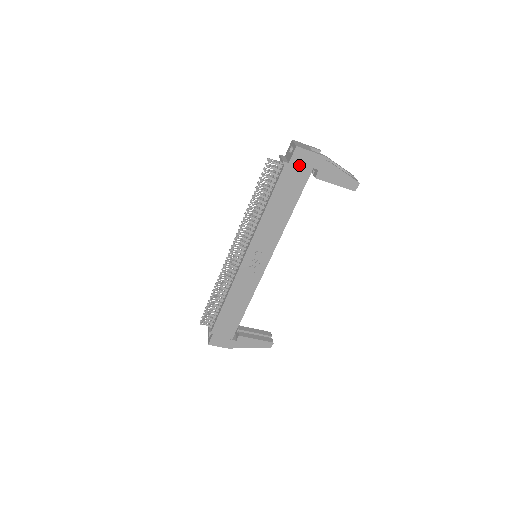
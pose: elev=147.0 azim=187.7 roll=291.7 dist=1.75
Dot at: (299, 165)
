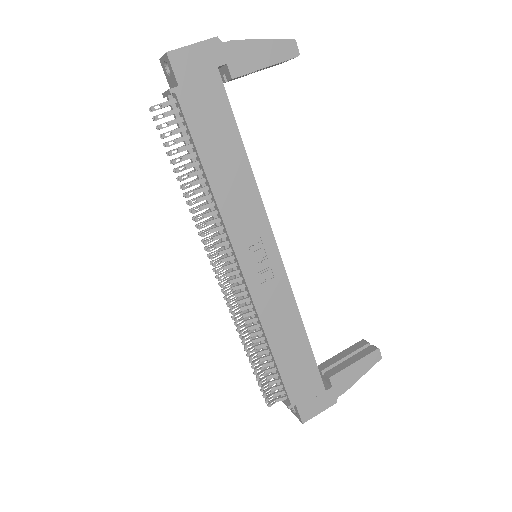
Dot at: (195, 78)
